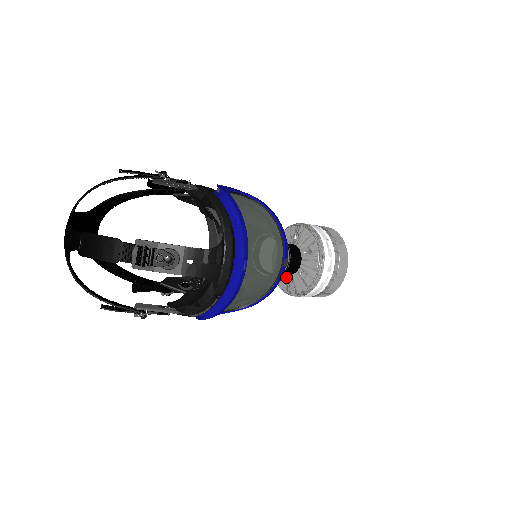
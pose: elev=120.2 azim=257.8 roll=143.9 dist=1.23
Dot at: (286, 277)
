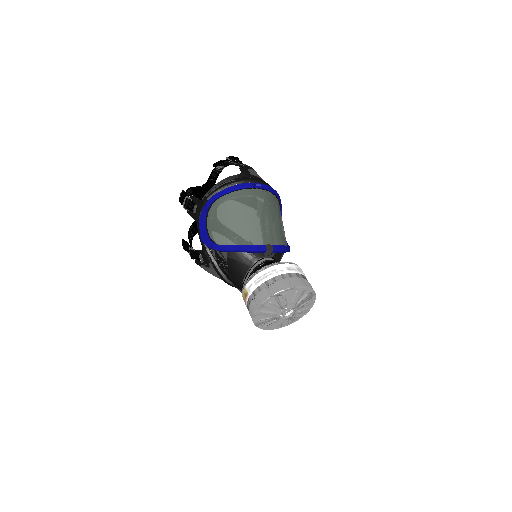
Dot at: occluded
